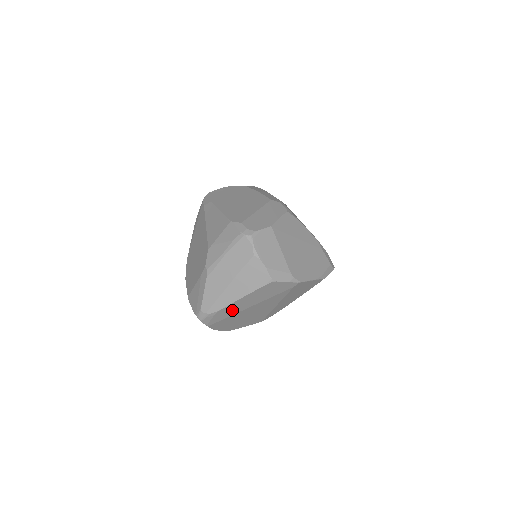
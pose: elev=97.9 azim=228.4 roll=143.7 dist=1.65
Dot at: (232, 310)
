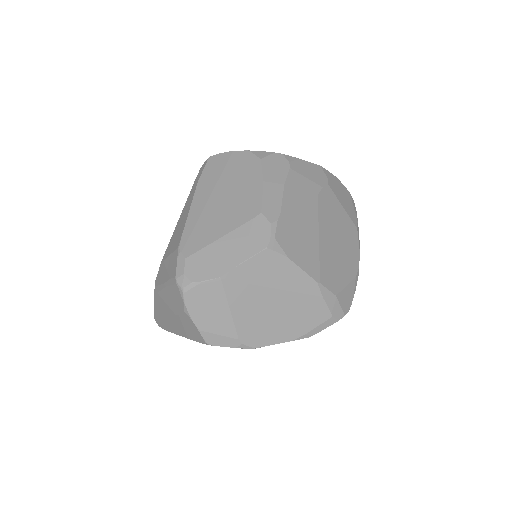
Dot at: occluded
